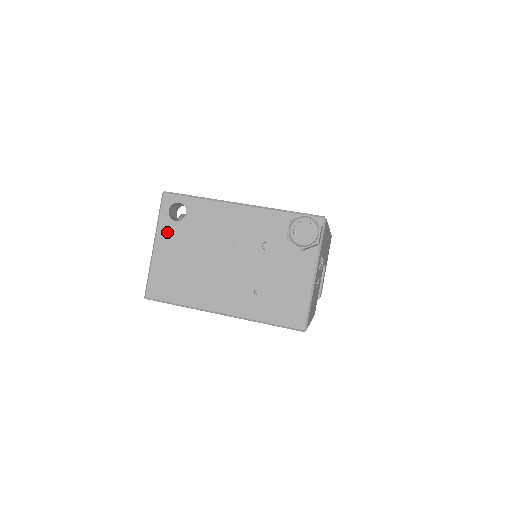
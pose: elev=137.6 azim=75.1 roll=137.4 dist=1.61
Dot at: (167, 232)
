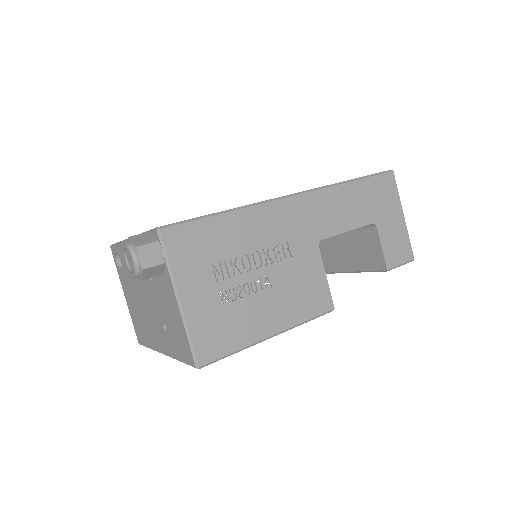
Dot at: (123, 282)
